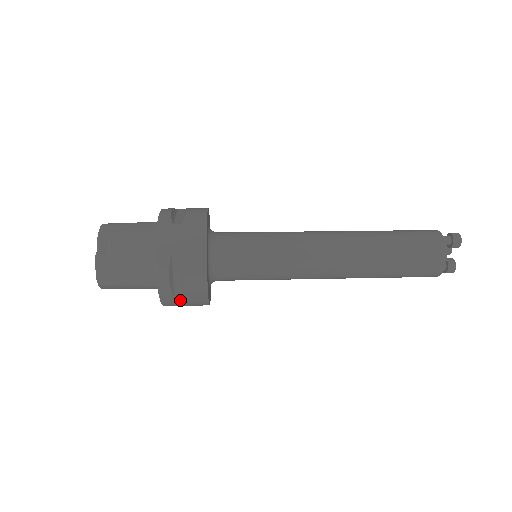
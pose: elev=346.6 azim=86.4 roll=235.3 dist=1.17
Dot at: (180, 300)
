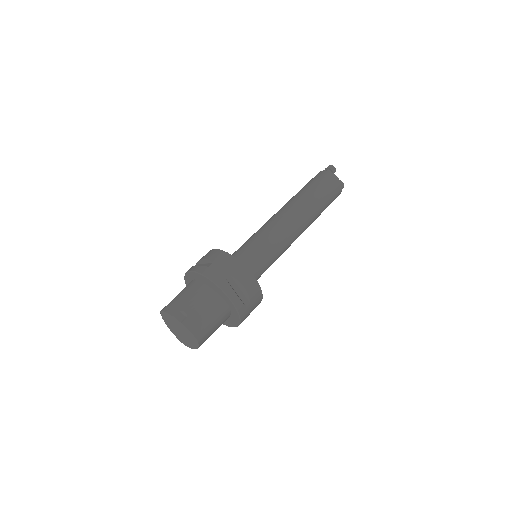
Dot at: (249, 307)
